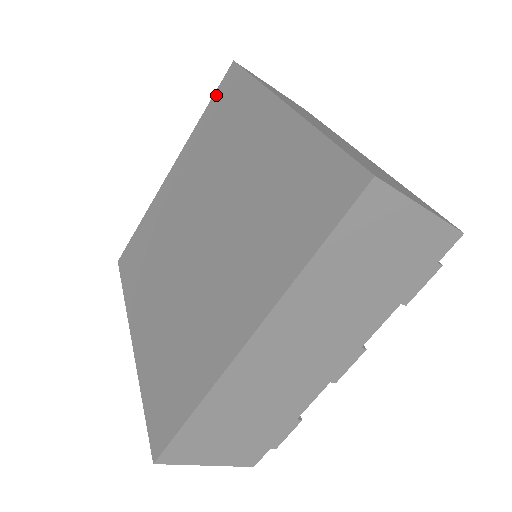
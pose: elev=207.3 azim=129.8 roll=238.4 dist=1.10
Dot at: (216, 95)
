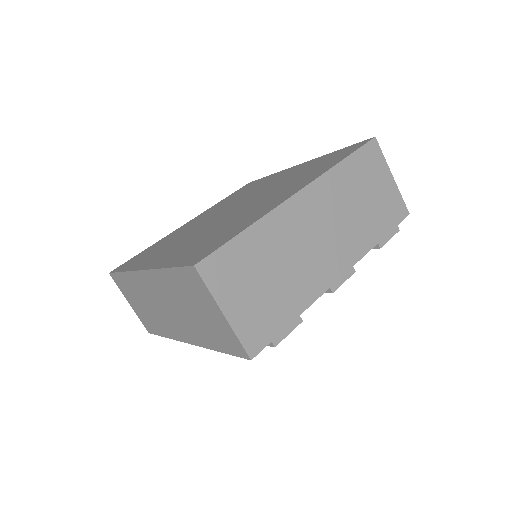
Dot at: (235, 192)
